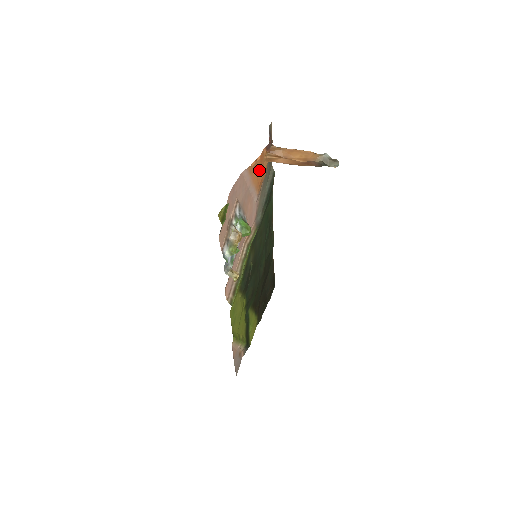
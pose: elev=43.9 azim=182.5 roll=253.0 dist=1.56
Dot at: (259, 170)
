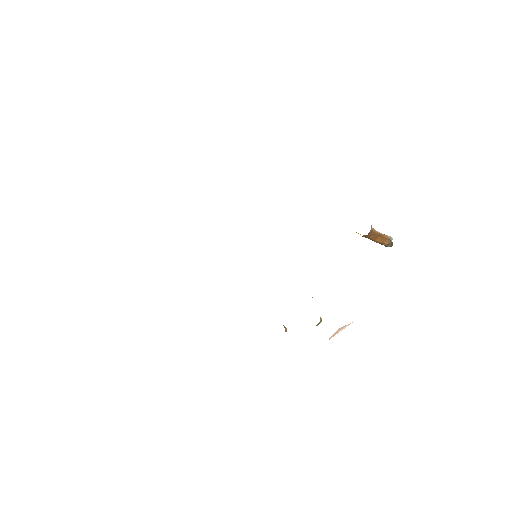
Dot at: occluded
